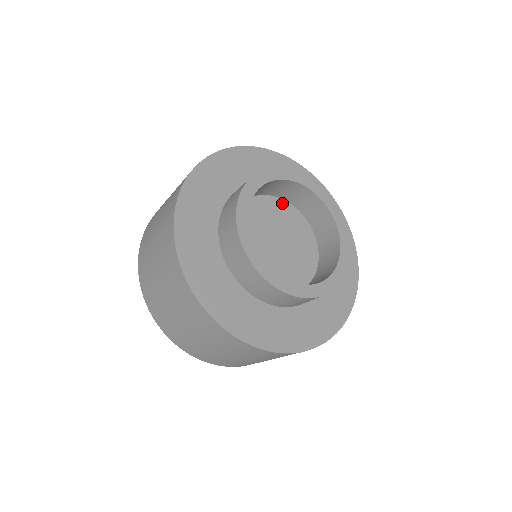
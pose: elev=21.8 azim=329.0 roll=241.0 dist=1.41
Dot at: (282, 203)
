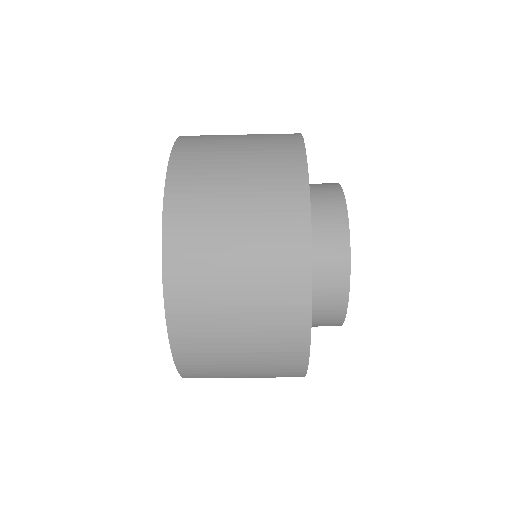
Dot at: occluded
